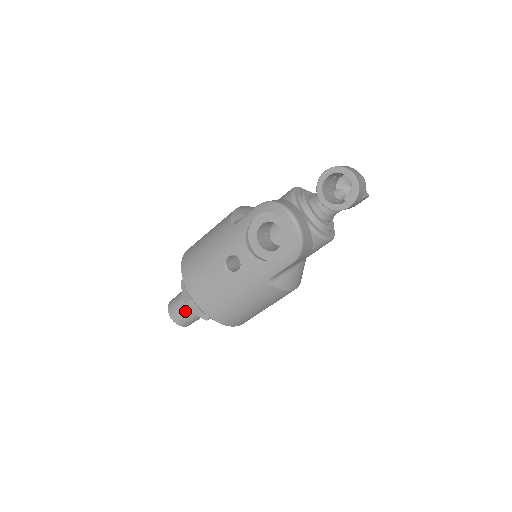
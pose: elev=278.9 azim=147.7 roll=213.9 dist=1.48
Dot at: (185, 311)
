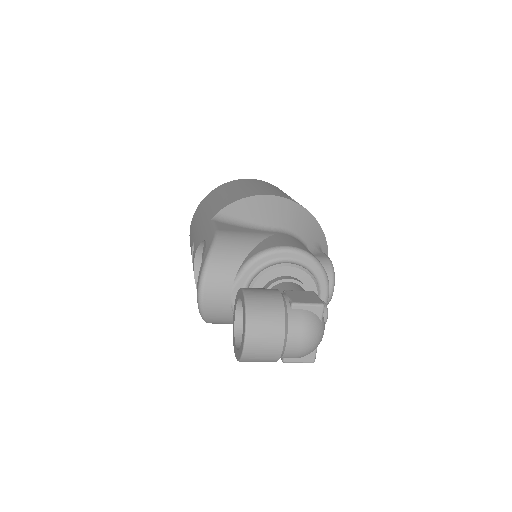
Dot at: occluded
